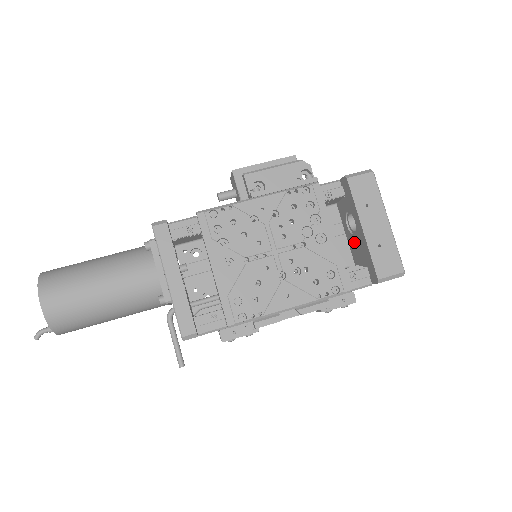
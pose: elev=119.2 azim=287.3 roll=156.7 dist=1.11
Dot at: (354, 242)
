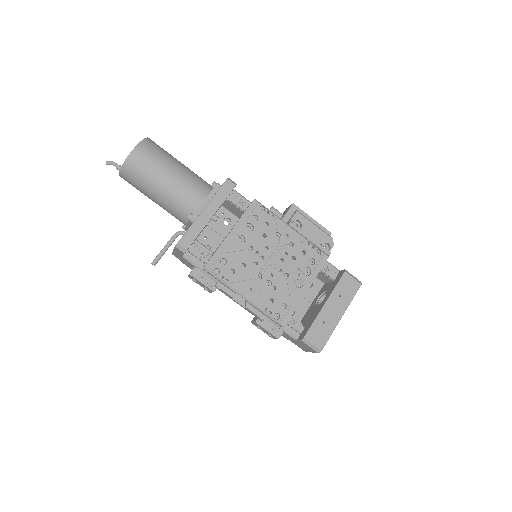
Dot at: (312, 310)
